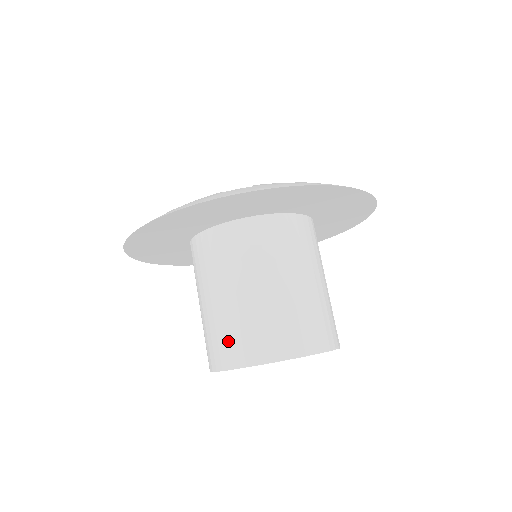
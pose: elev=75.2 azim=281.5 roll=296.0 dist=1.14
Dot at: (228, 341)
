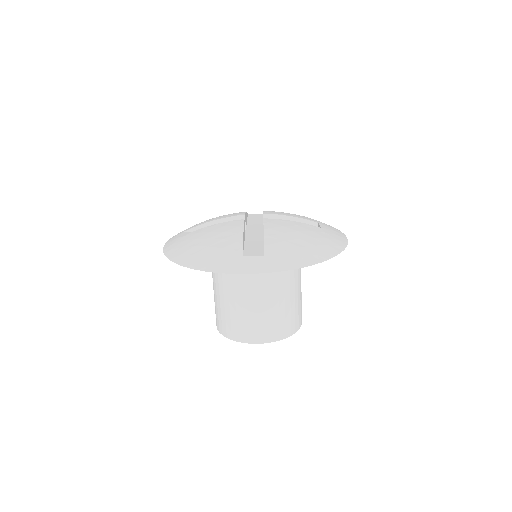
Dot at: (233, 325)
